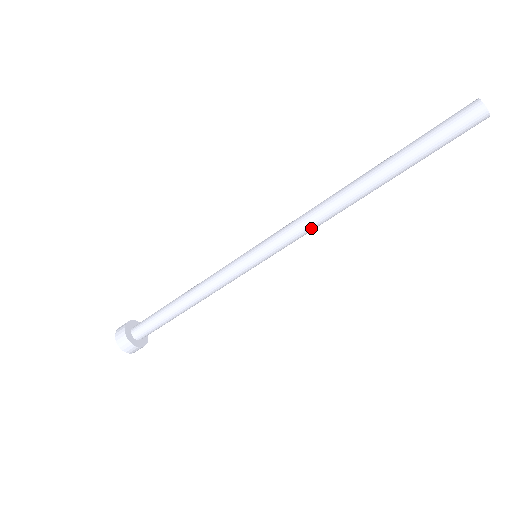
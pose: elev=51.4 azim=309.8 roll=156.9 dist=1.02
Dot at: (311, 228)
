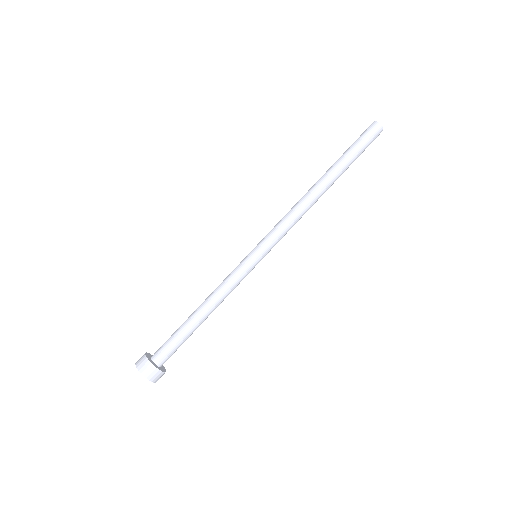
Dot at: (289, 216)
